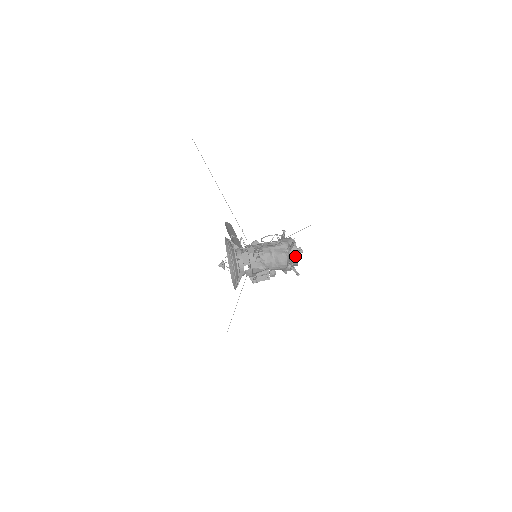
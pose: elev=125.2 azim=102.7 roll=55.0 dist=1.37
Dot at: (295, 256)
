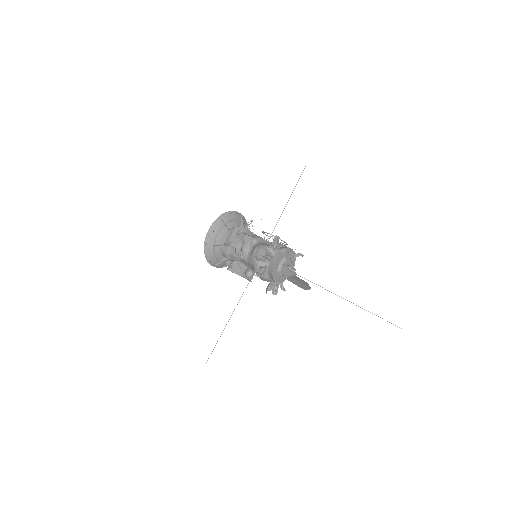
Dot at: (271, 256)
